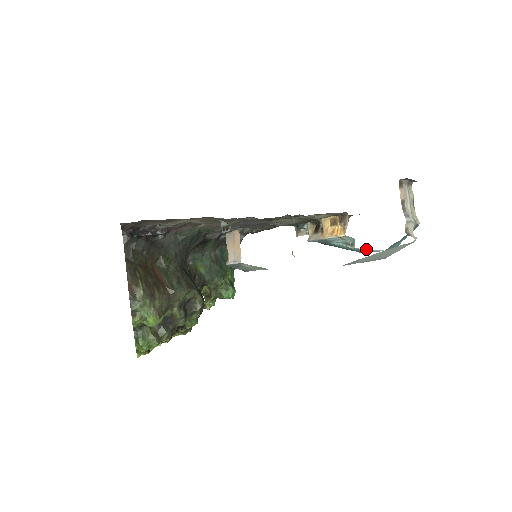
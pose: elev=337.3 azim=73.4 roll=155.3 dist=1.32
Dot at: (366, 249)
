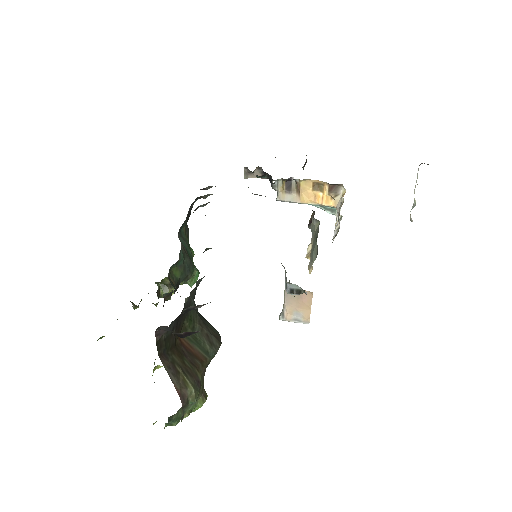
Dot at: occluded
